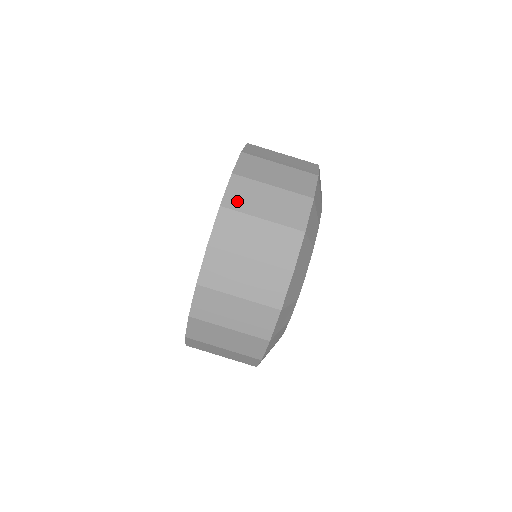
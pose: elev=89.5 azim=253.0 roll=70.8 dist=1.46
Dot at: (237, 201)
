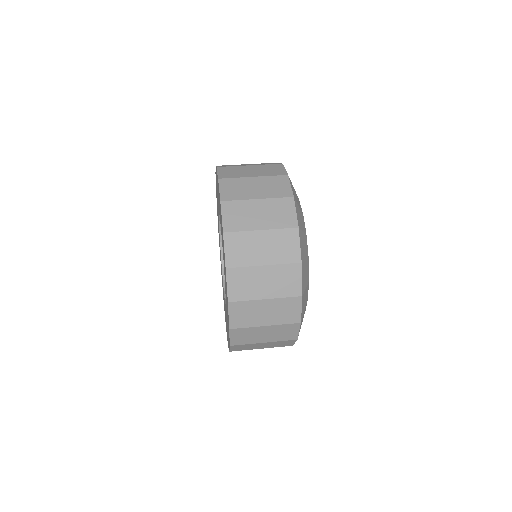
Dot at: (235, 223)
